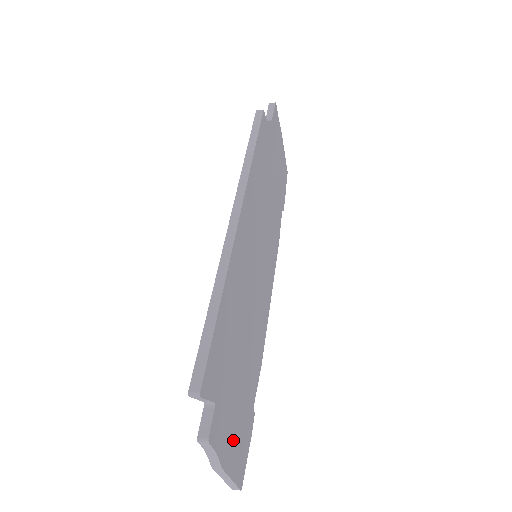
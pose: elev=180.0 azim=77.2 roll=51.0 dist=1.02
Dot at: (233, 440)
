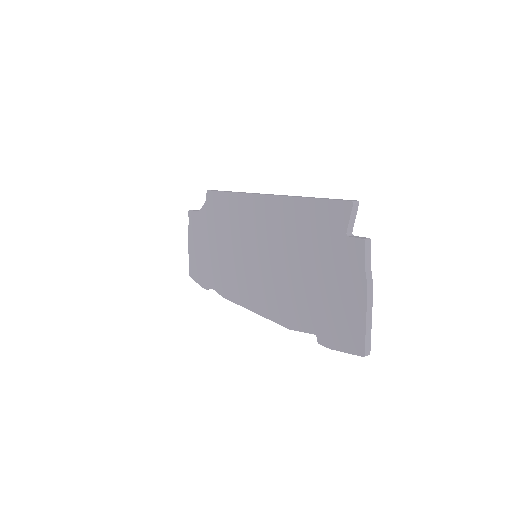
Dot at: occluded
